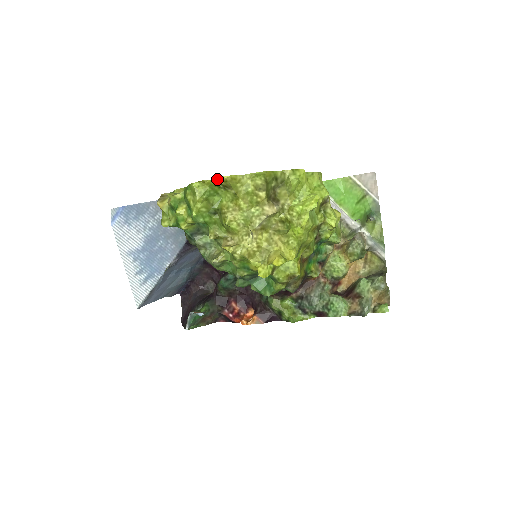
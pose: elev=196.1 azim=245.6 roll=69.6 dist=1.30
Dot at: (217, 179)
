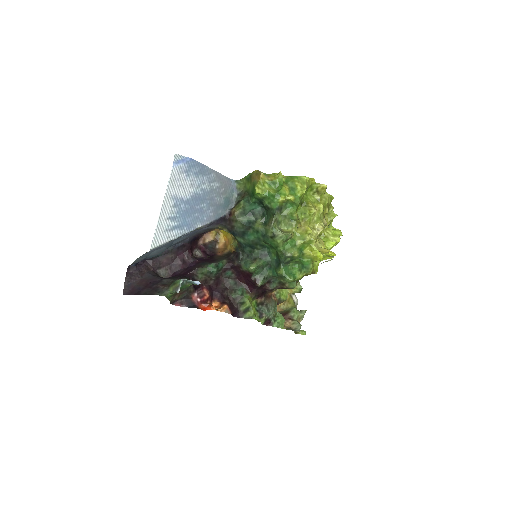
Dot at: (319, 184)
